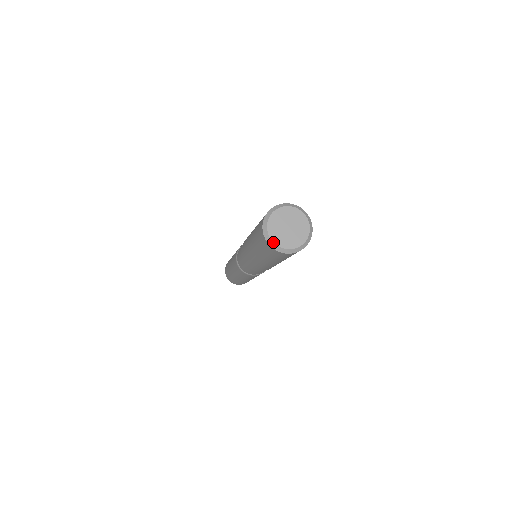
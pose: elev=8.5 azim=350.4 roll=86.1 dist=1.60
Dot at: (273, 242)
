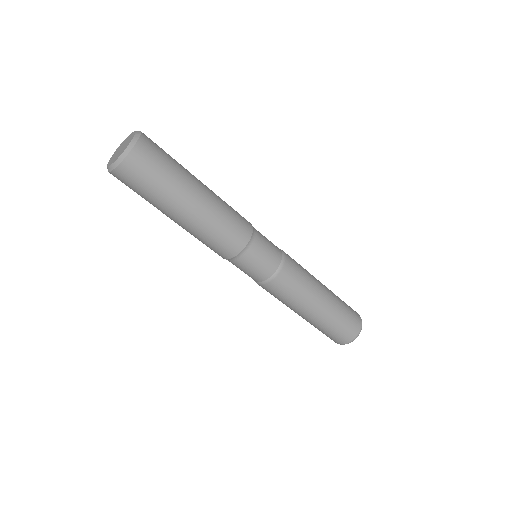
Dot at: (109, 166)
